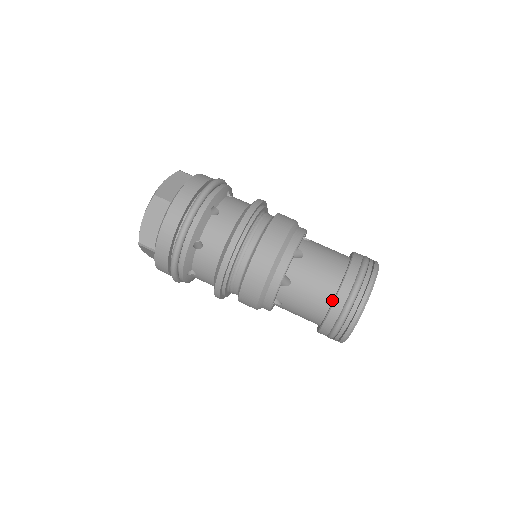
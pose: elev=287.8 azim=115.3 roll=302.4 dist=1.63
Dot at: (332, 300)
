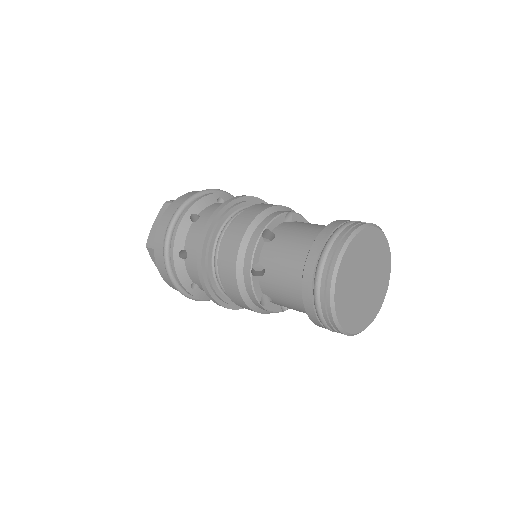
Dot at: occluded
